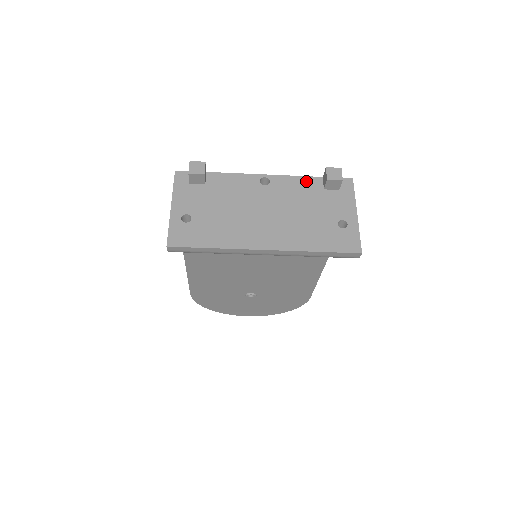
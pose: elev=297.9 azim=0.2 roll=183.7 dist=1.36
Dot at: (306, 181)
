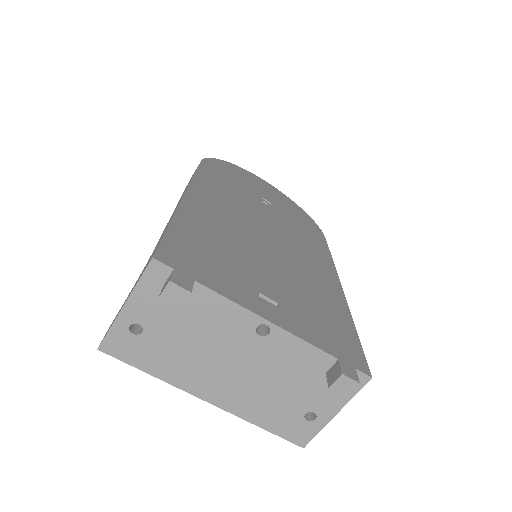
Dot at: (314, 354)
